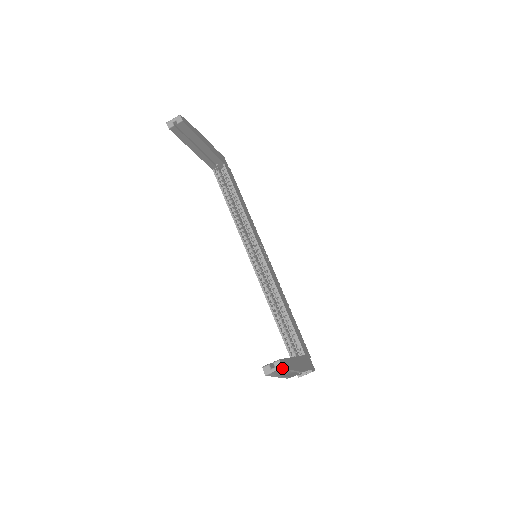
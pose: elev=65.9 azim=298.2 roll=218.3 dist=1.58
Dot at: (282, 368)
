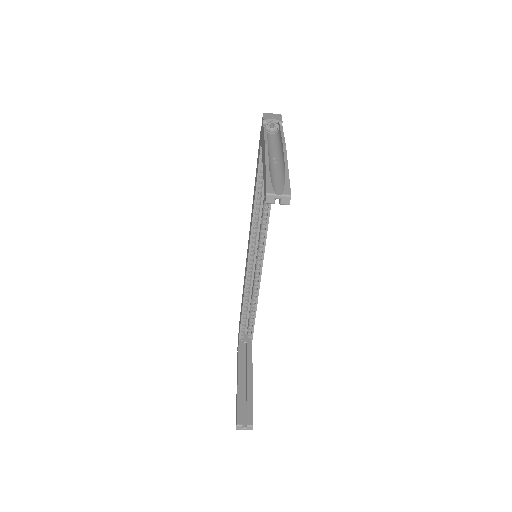
Dot at: occluded
